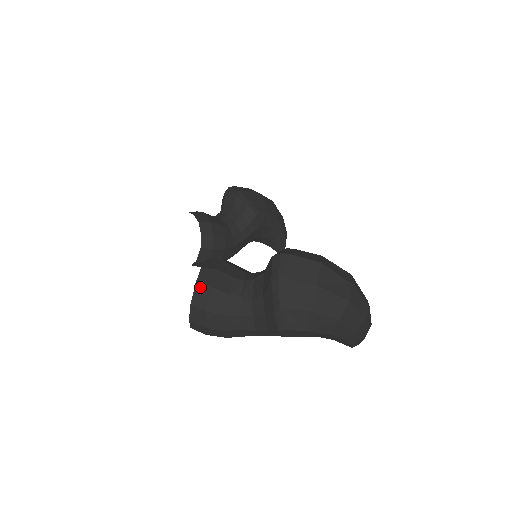
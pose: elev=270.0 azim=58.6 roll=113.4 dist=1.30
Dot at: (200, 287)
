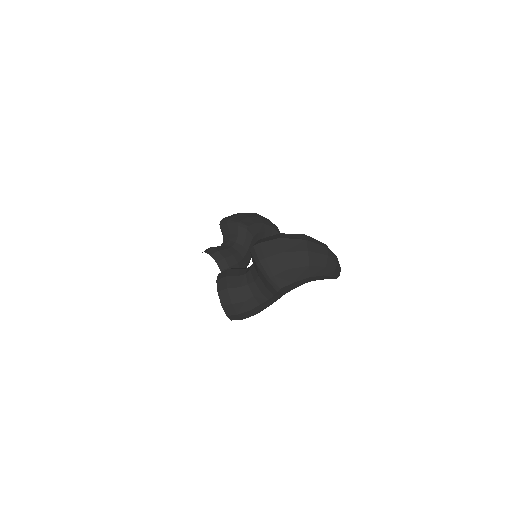
Dot at: (221, 292)
